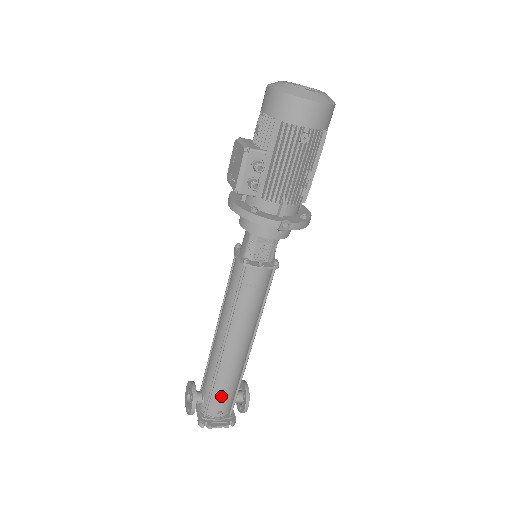
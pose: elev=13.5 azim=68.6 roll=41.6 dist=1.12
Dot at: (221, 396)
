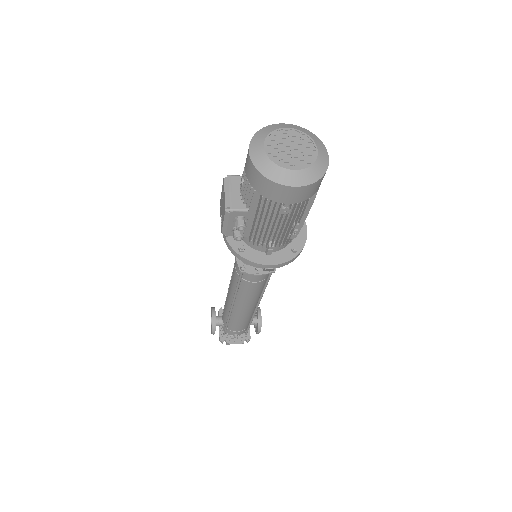
Dot at: (235, 328)
